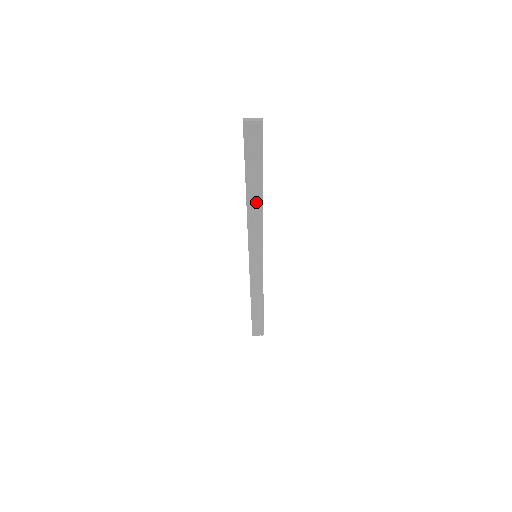
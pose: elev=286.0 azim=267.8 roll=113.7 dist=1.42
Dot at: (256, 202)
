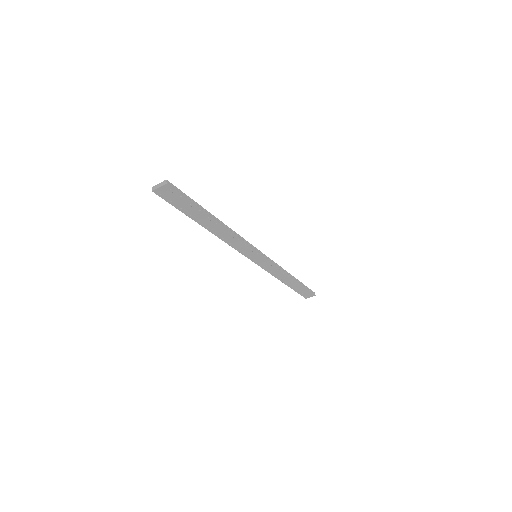
Dot at: (218, 229)
